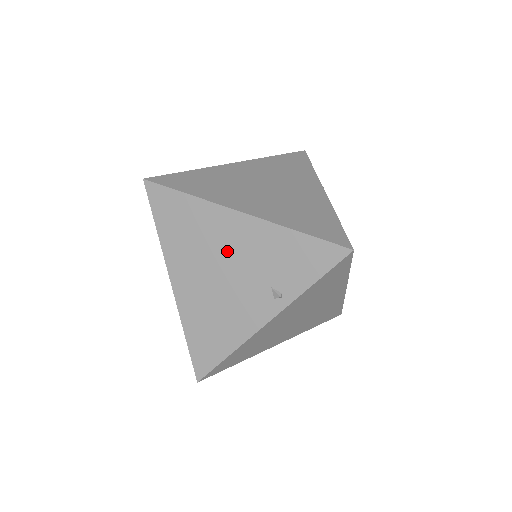
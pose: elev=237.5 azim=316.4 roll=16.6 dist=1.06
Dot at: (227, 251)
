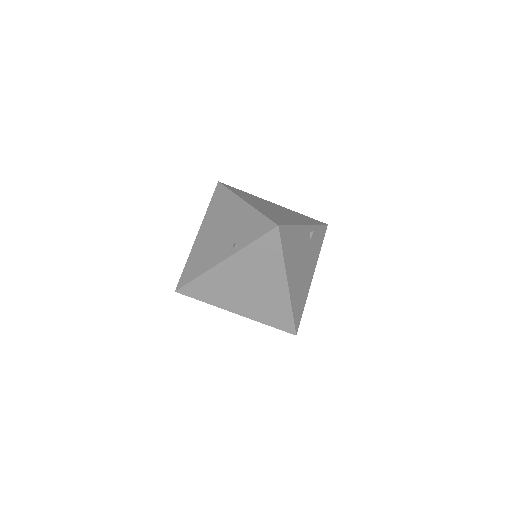
Dot at: (228, 220)
